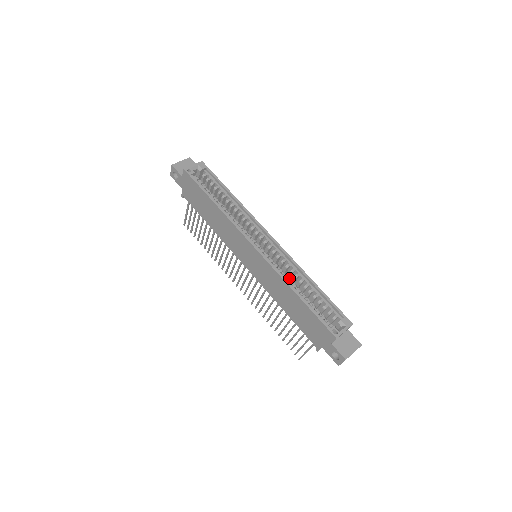
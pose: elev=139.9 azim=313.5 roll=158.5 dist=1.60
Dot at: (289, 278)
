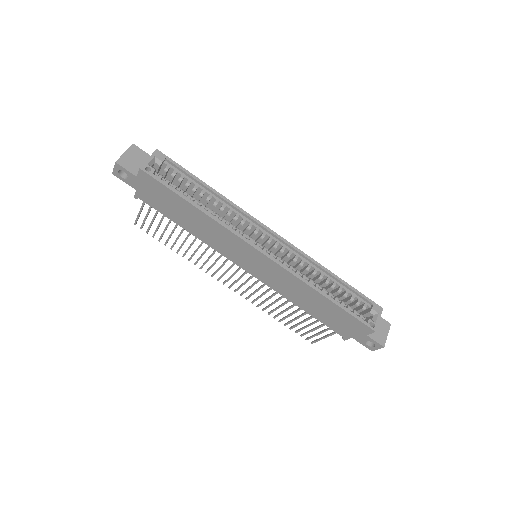
Dot at: occluded
